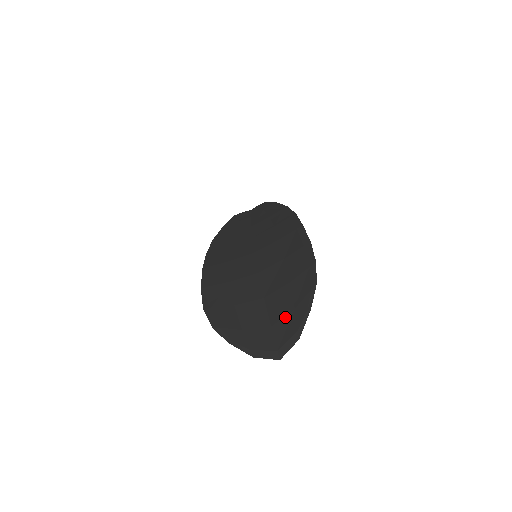
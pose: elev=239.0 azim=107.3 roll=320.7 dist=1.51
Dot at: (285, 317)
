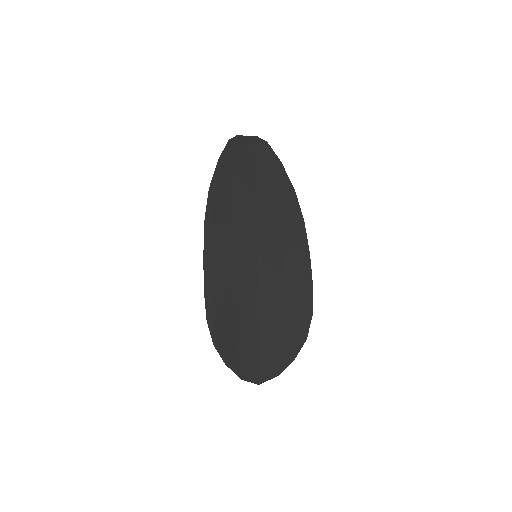
Dot at: (273, 353)
